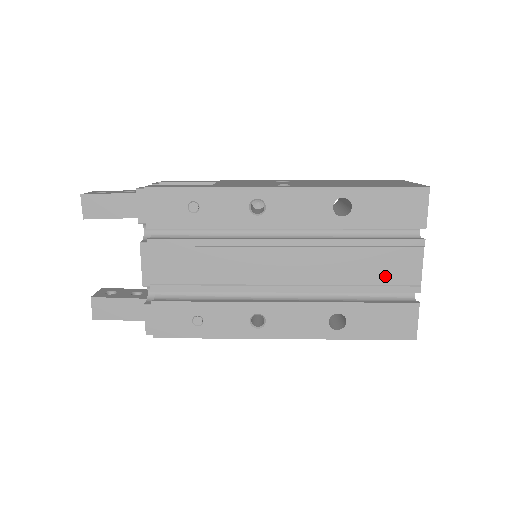
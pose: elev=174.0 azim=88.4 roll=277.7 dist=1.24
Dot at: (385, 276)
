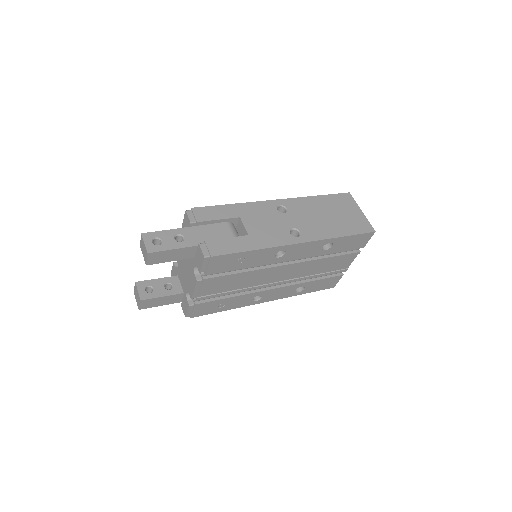
Dot at: (333, 268)
